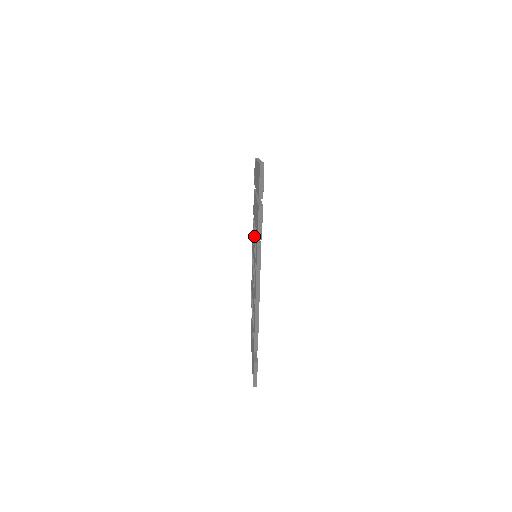
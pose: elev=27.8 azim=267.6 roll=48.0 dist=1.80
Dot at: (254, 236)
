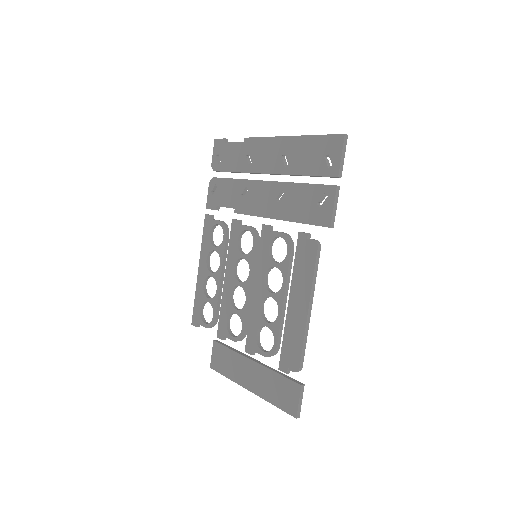
Dot at: (240, 233)
